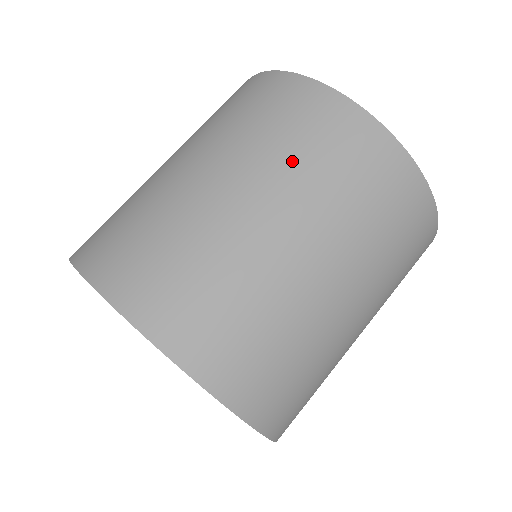
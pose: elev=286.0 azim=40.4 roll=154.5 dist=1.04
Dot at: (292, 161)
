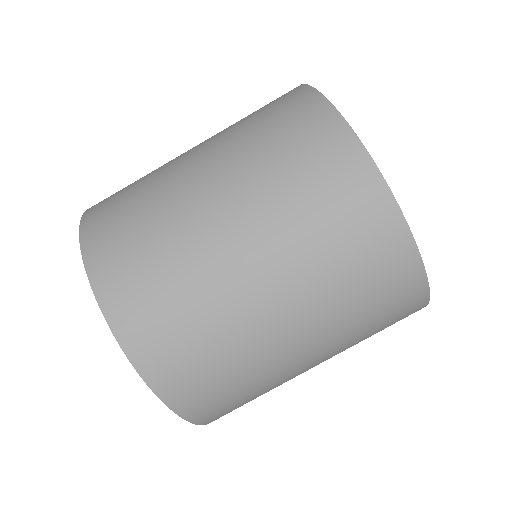
Dot at: (276, 185)
